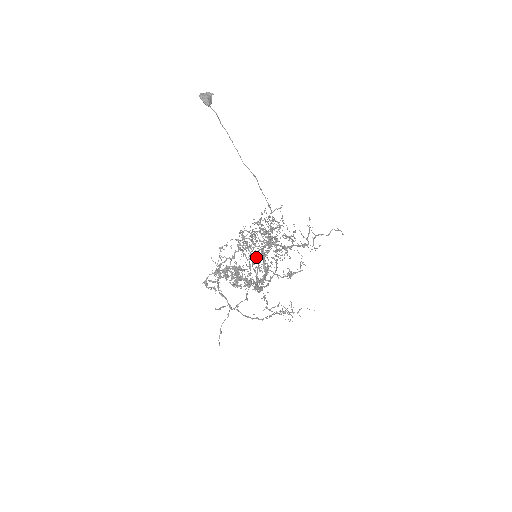
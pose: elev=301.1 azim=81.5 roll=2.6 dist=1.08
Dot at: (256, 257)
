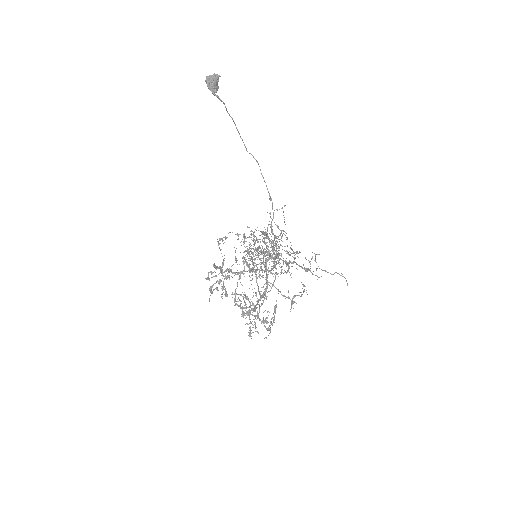
Dot at: occluded
